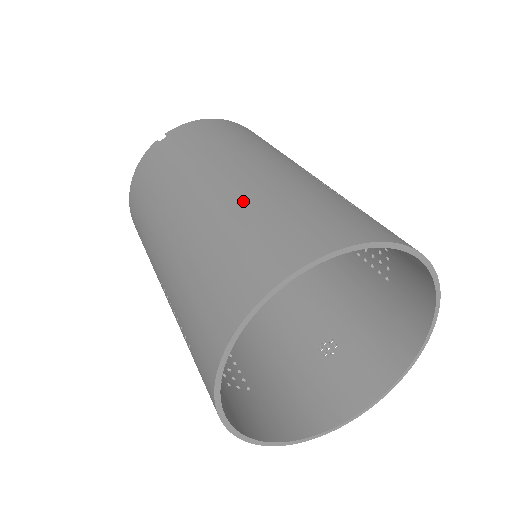
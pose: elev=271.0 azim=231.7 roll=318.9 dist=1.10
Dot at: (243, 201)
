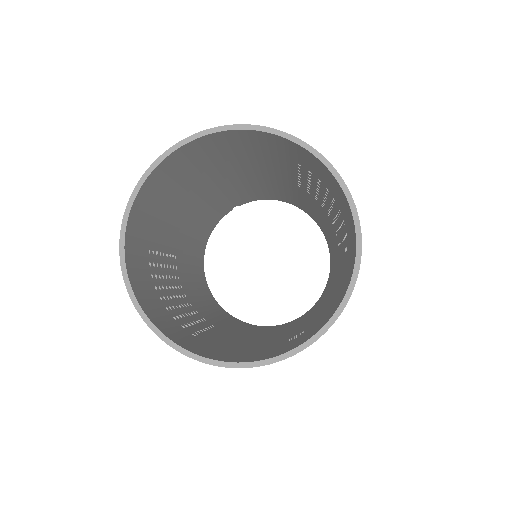
Dot at: occluded
